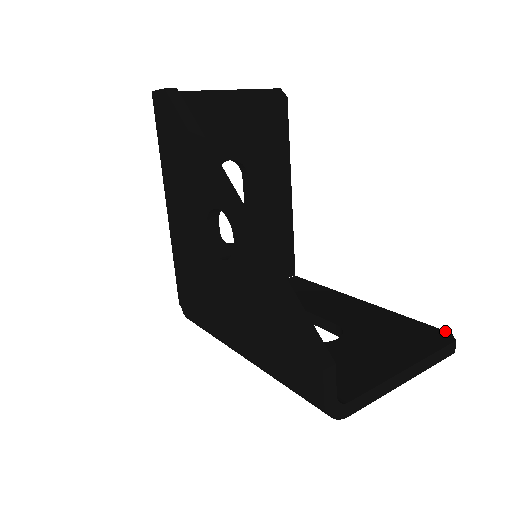
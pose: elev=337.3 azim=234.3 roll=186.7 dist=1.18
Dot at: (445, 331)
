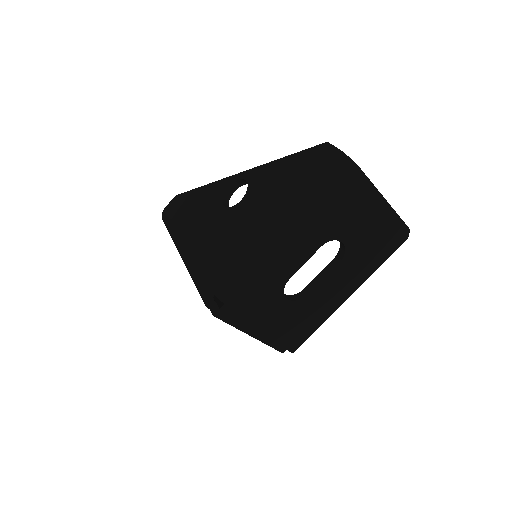
Dot at: occluded
